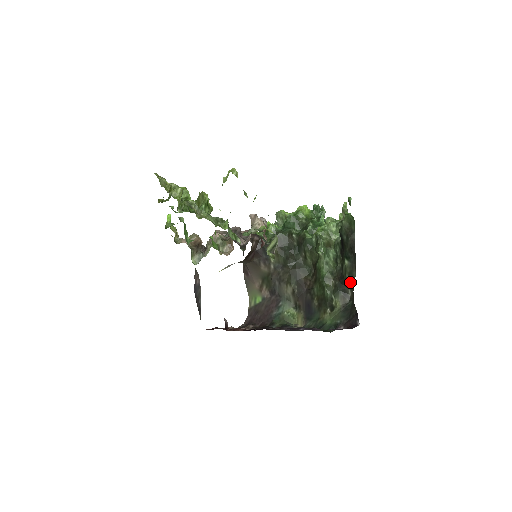
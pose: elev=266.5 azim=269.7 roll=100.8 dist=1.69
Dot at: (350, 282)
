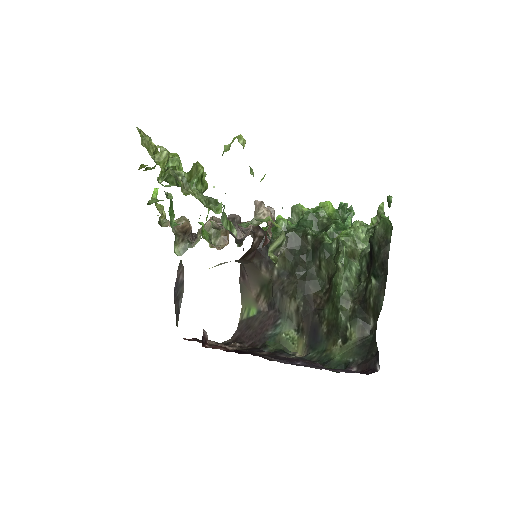
Dot at: (374, 309)
